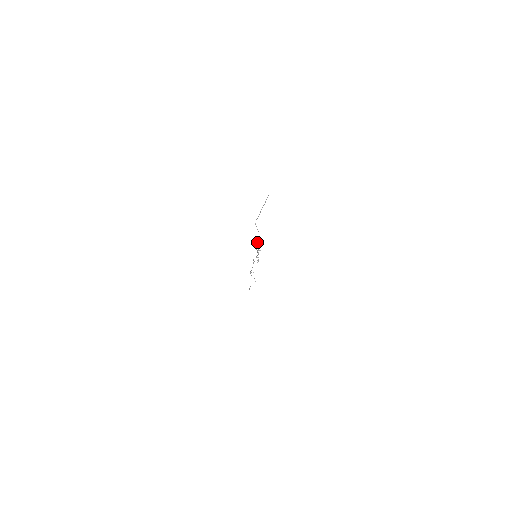
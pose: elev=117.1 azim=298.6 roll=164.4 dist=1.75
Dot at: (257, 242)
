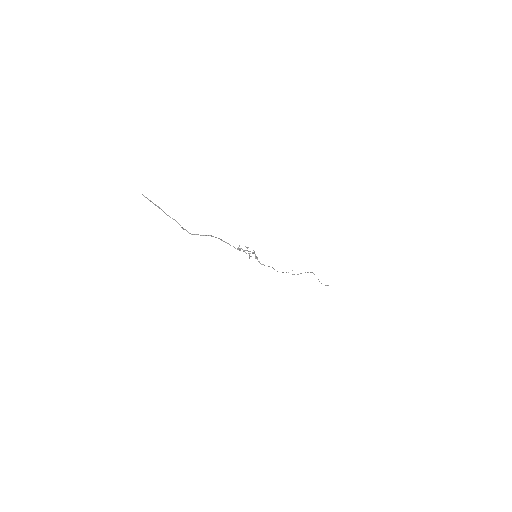
Dot at: occluded
